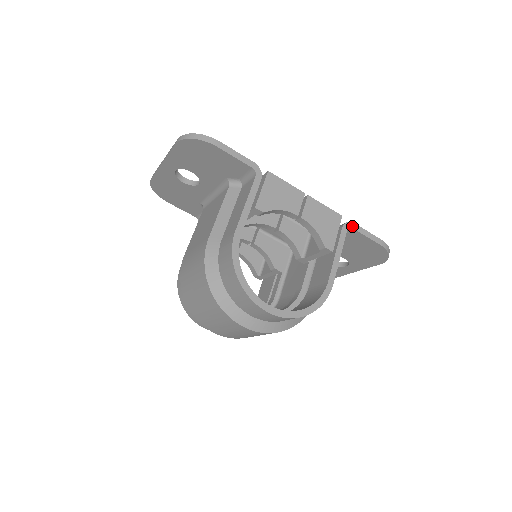
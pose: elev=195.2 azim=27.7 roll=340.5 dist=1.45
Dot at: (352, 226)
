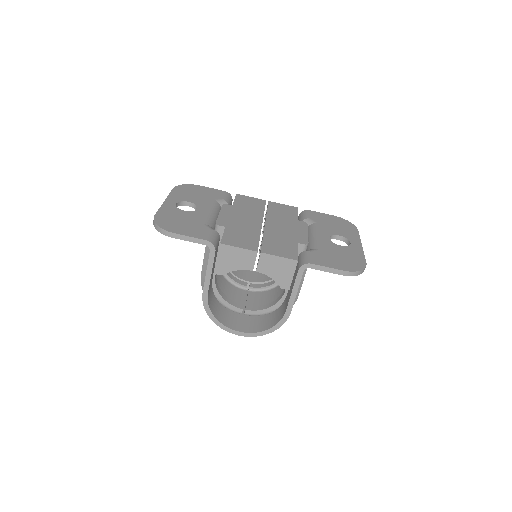
Dot at: (309, 267)
